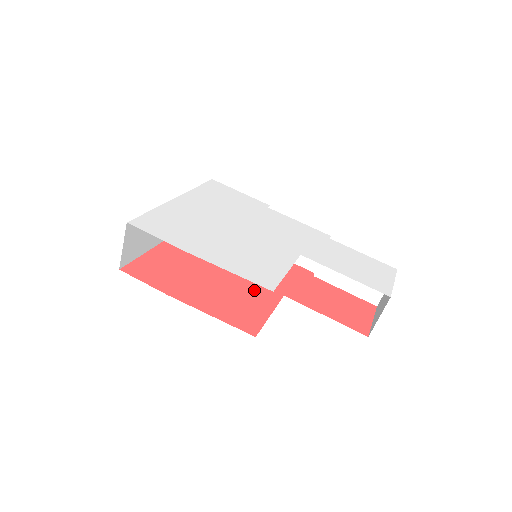
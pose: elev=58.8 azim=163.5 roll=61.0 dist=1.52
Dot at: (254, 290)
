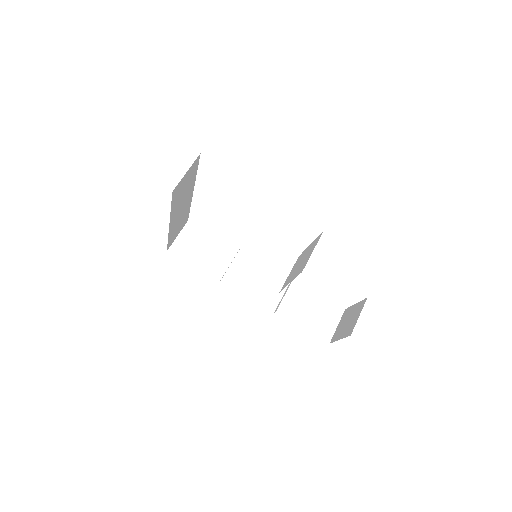
Dot at: occluded
